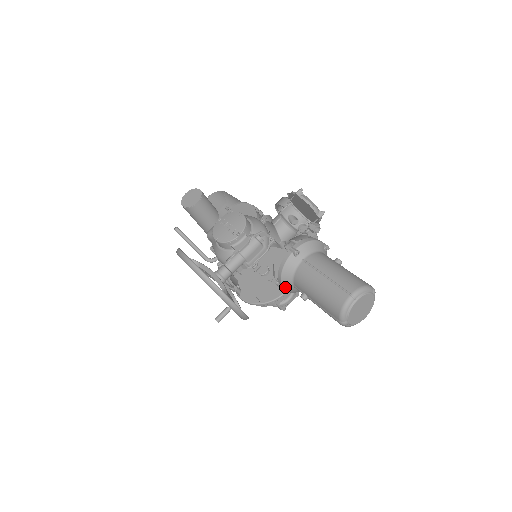
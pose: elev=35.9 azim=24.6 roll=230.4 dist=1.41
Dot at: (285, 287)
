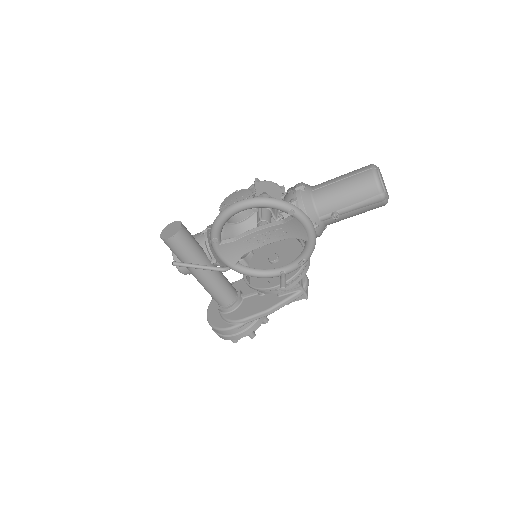
Dot at: (314, 224)
